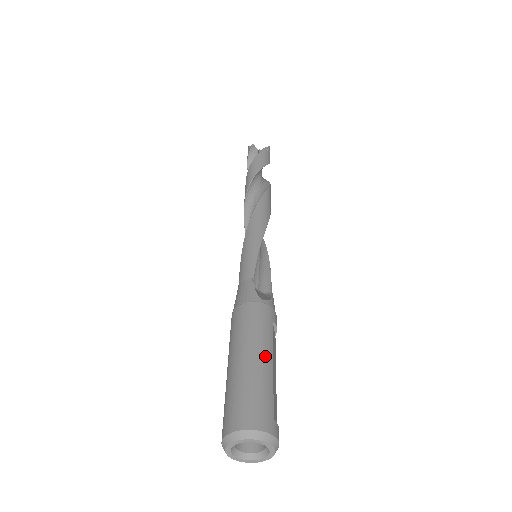
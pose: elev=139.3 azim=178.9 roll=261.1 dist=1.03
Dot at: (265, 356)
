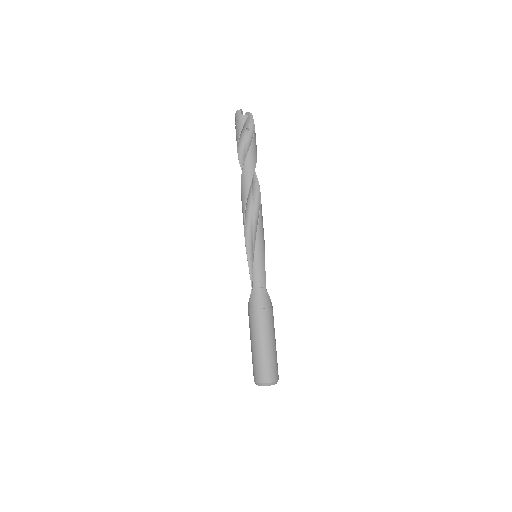
Dot at: occluded
